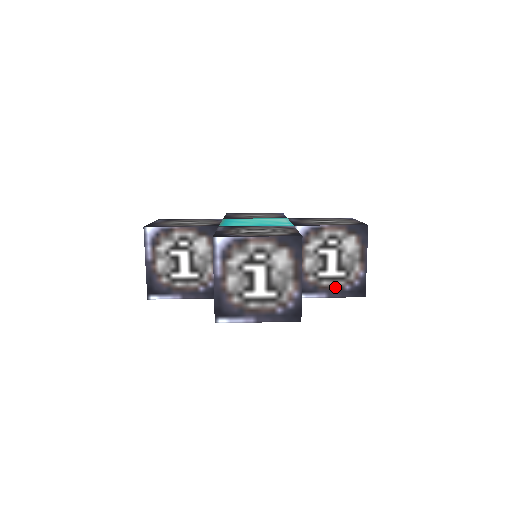
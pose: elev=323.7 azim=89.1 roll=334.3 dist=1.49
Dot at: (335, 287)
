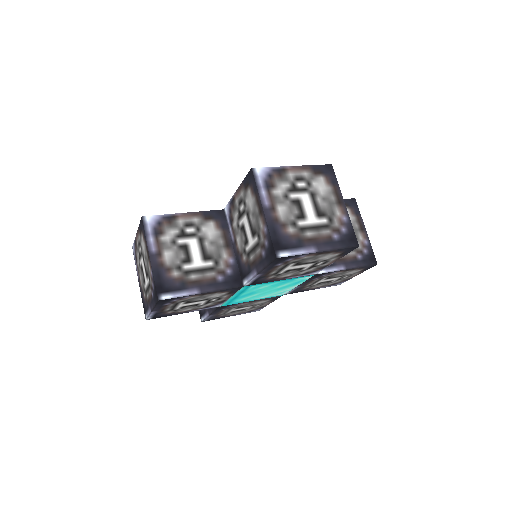
Dot at: (349, 258)
